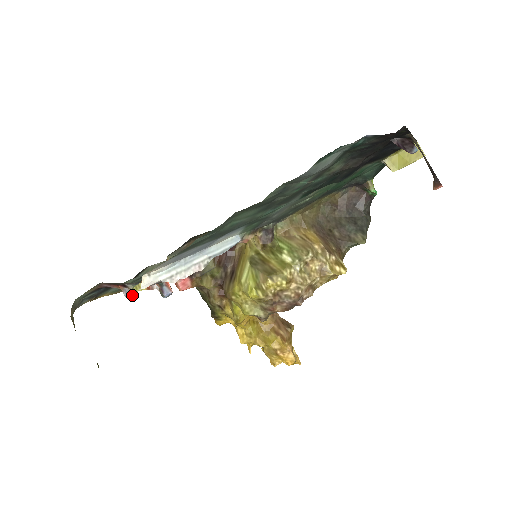
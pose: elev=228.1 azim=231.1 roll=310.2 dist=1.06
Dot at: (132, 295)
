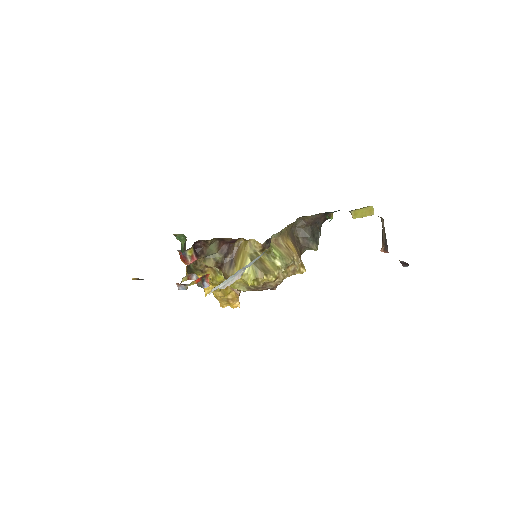
Dot at: occluded
